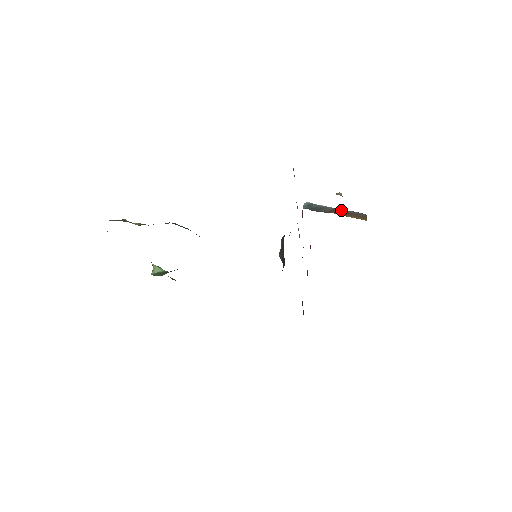
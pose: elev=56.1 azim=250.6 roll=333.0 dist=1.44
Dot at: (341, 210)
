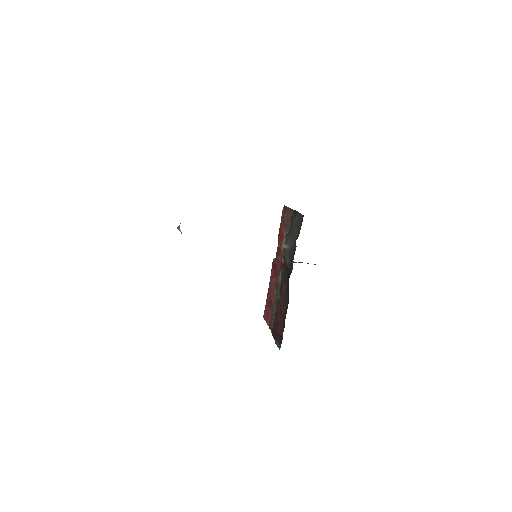
Dot at: occluded
